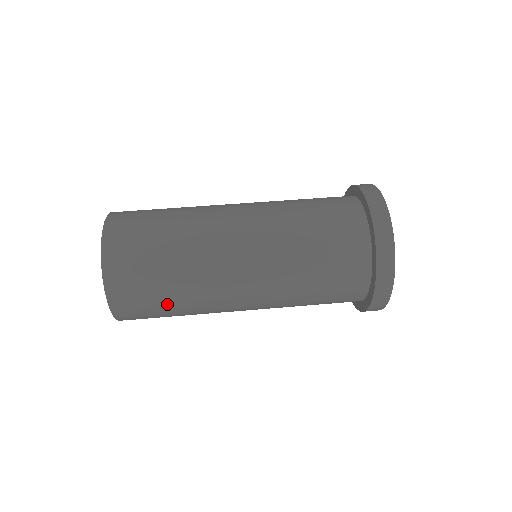
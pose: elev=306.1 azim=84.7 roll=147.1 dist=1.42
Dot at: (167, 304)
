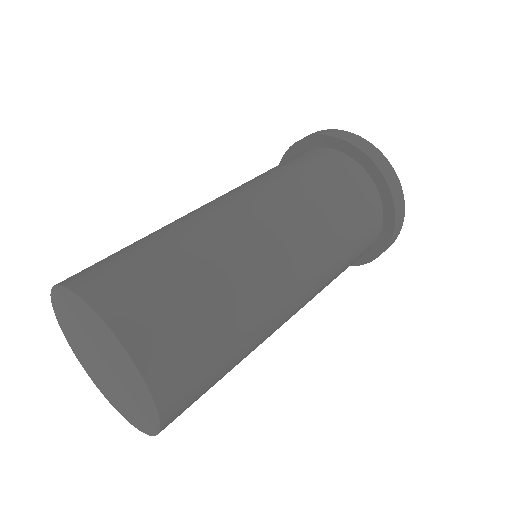
Dot at: (208, 307)
